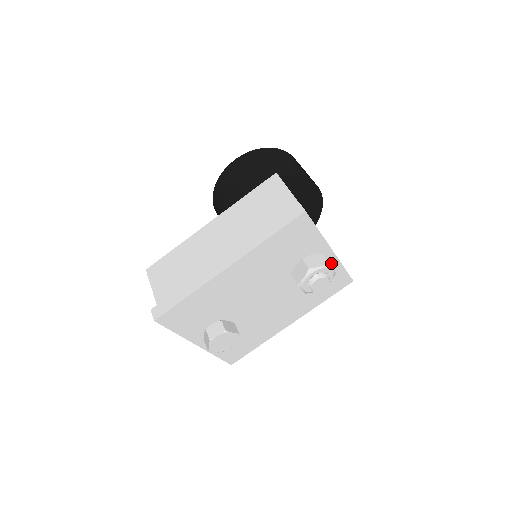
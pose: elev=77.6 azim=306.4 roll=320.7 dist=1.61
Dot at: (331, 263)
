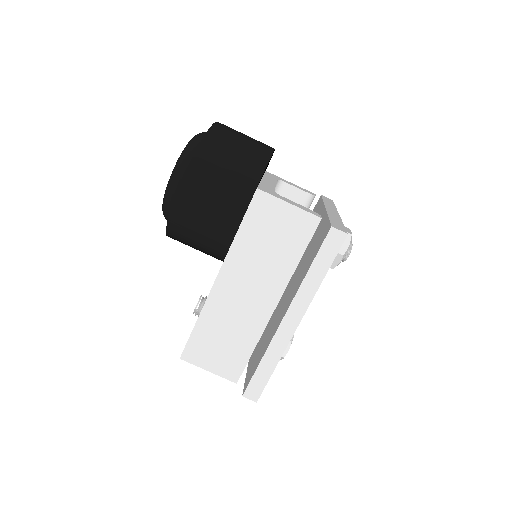
Dot at: occluded
